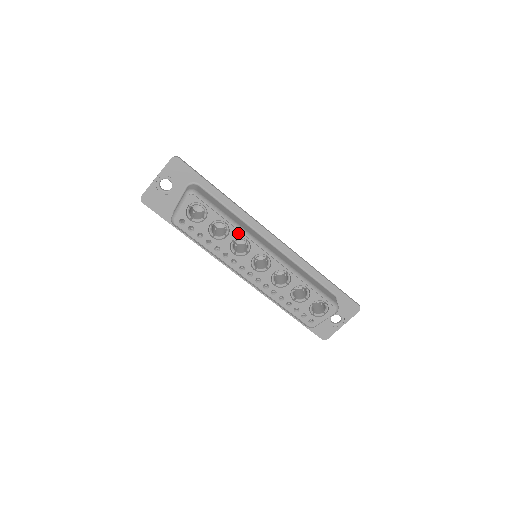
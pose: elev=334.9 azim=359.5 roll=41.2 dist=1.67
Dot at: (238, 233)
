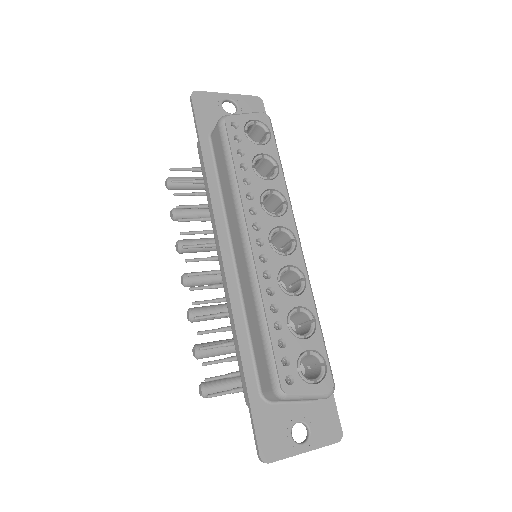
Dot at: (283, 188)
